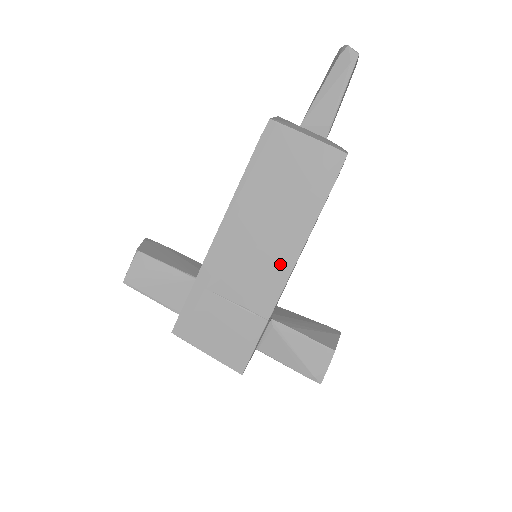
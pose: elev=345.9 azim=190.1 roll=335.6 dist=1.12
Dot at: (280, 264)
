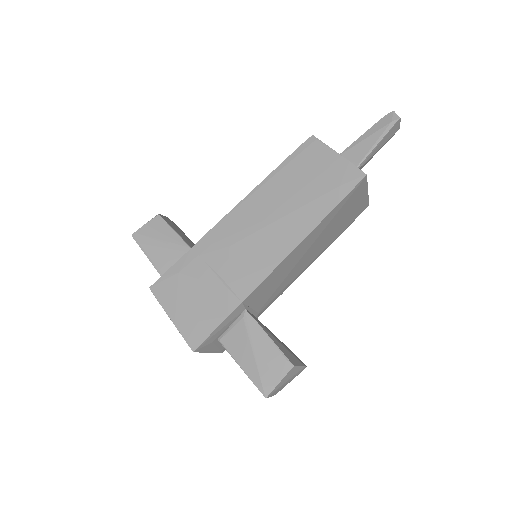
Dot at: (274, 251)
